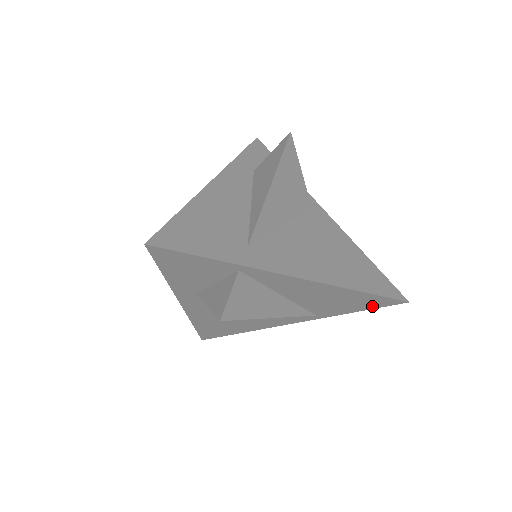
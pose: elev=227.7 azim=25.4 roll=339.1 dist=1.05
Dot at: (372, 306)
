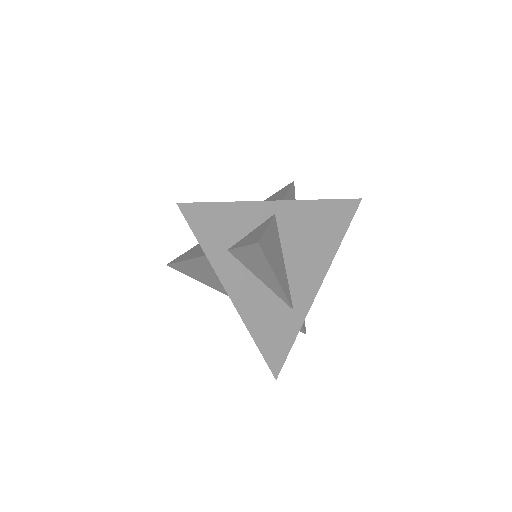
Dot at: occluded
